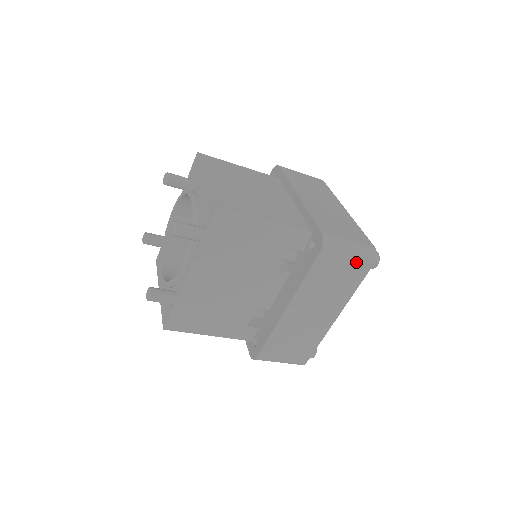
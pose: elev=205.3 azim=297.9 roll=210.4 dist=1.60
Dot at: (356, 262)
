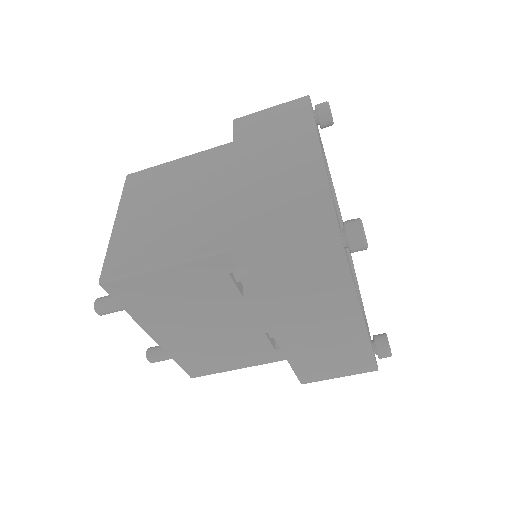
Dot at: (312, 266)
